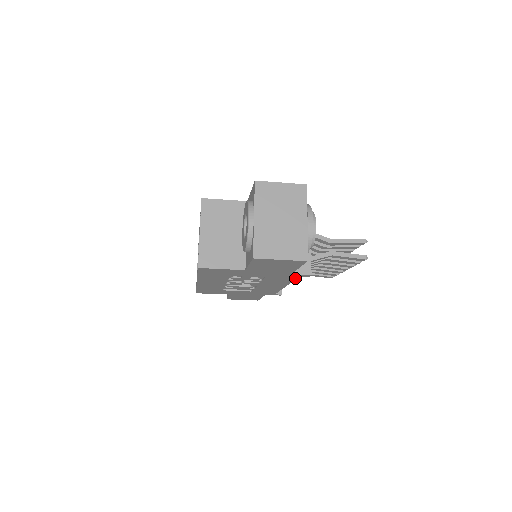
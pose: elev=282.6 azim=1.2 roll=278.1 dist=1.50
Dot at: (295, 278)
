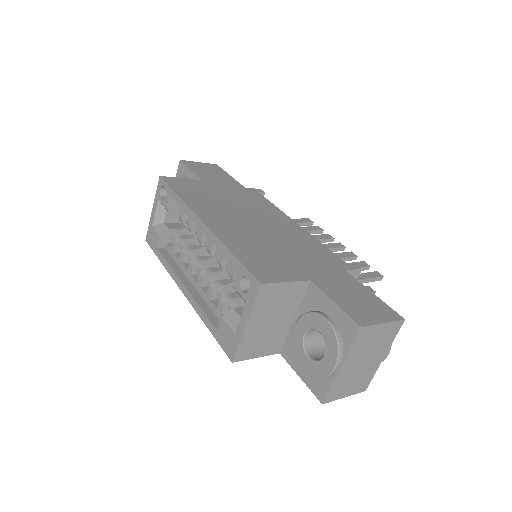
Dot at: occluded
